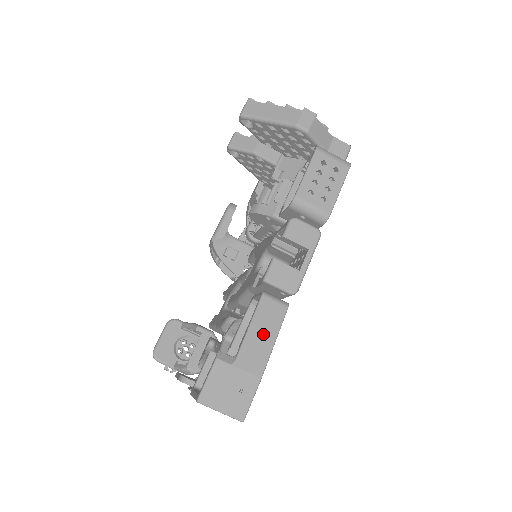
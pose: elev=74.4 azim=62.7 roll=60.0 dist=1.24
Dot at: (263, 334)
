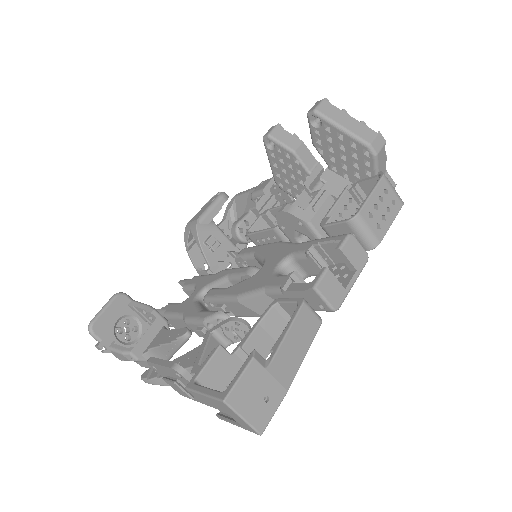
Dot at: (298, 344)
